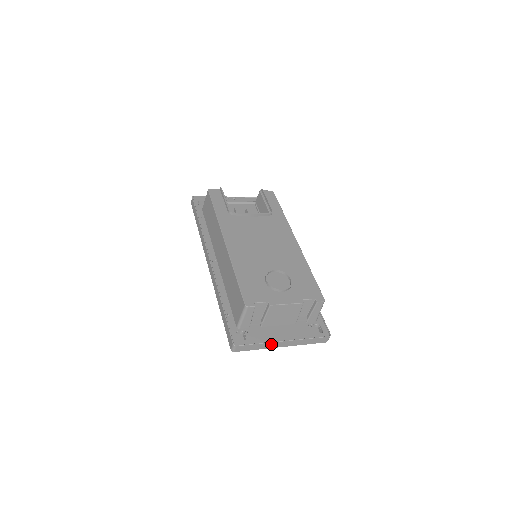
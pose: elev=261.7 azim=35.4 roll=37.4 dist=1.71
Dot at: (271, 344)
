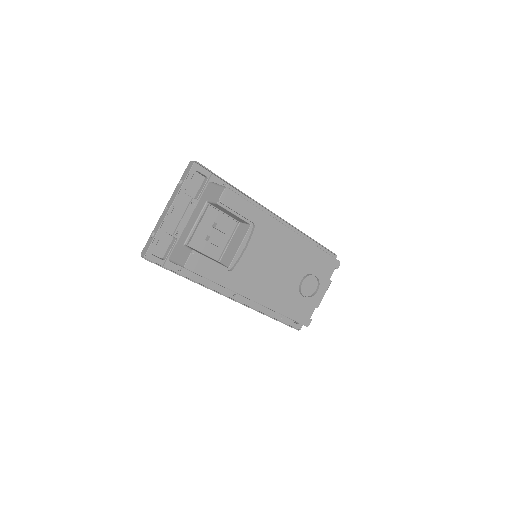
Dot at: occluded
